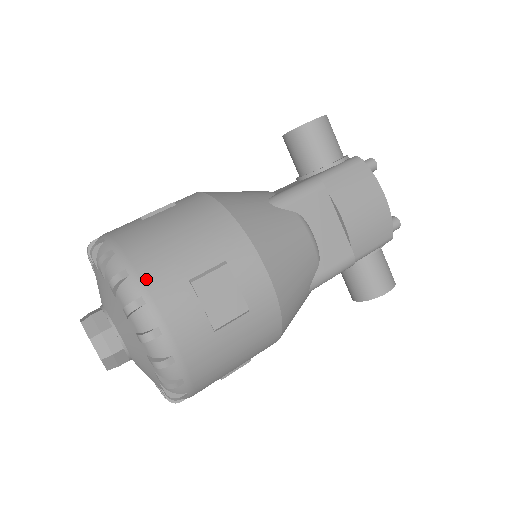
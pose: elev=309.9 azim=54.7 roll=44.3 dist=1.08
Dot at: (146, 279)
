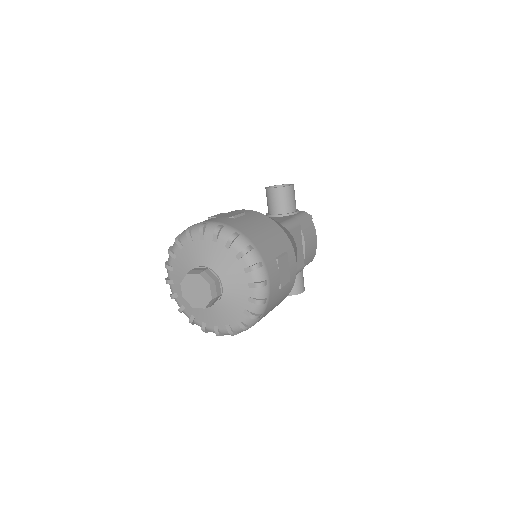
Dot at: (261, 252)
